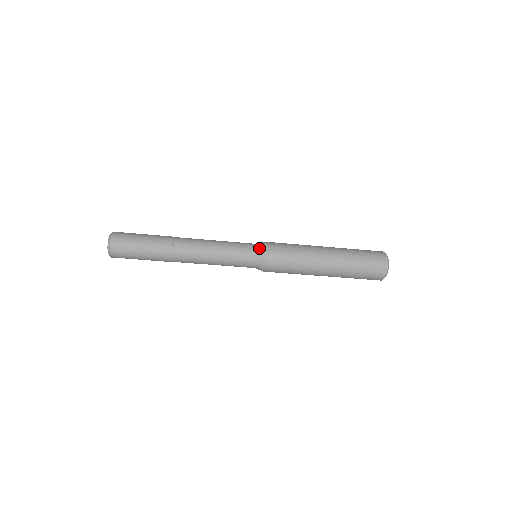
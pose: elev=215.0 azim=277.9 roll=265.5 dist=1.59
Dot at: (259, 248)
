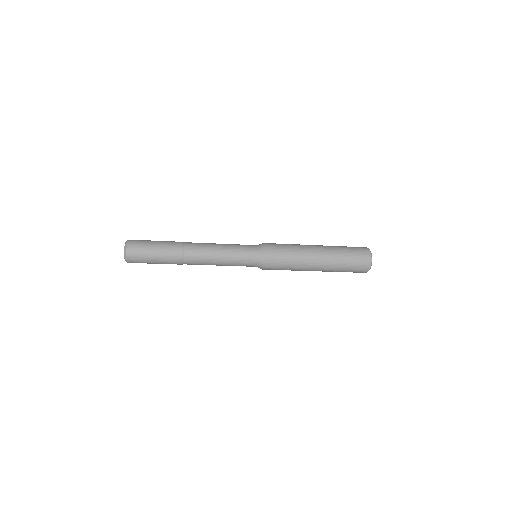
Dot at: (259, 260)
